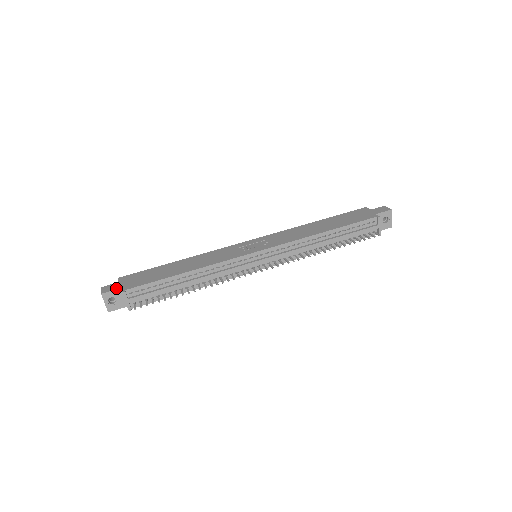
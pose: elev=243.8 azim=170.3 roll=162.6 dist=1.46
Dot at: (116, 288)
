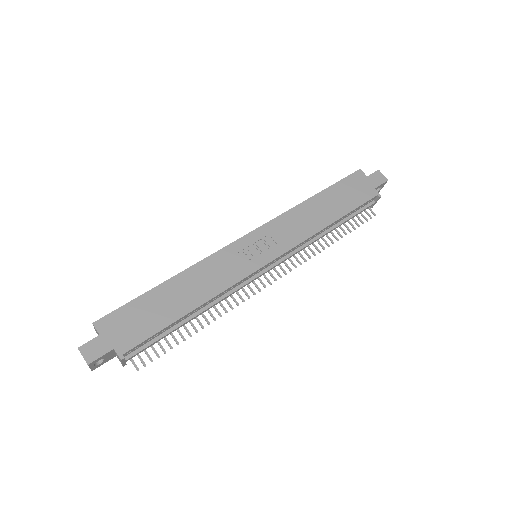
Dot at: (105, 351)
